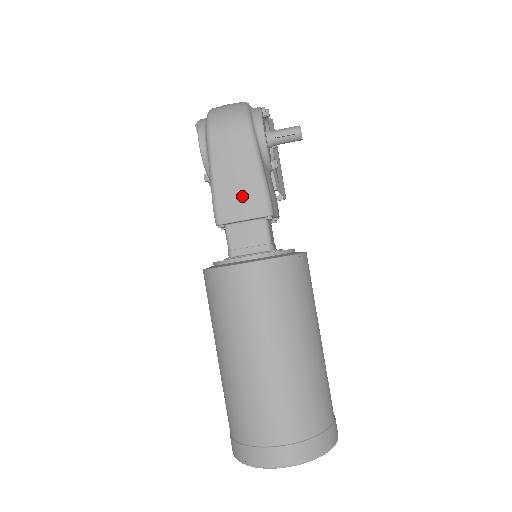
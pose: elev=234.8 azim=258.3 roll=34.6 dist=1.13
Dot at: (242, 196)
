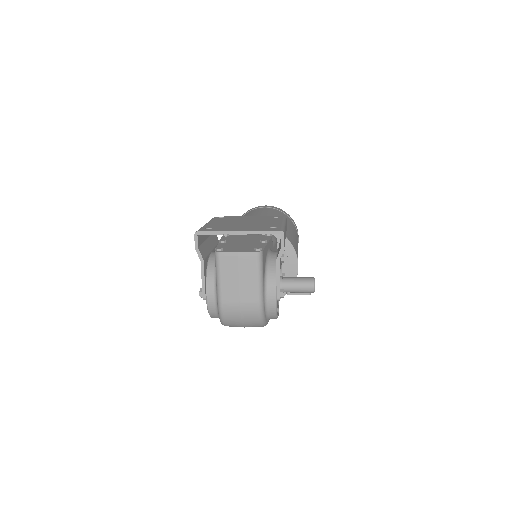
Dot at: occluded
